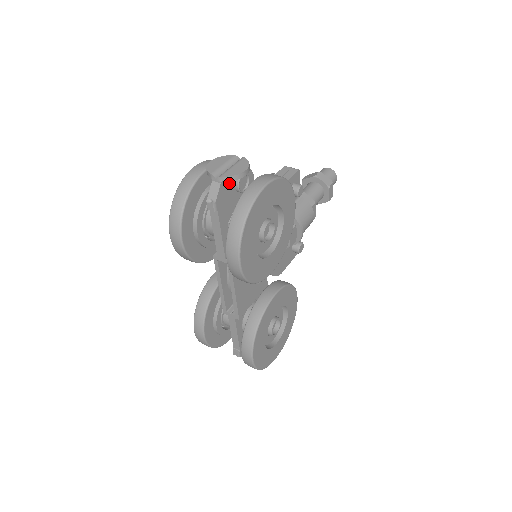
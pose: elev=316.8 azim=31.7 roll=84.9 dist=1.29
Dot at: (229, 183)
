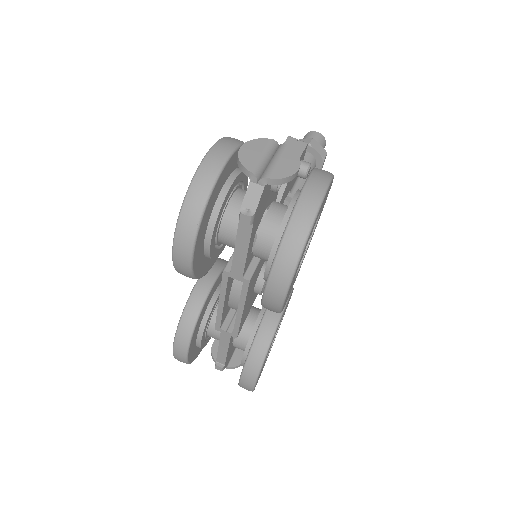
Dot at: occluded
